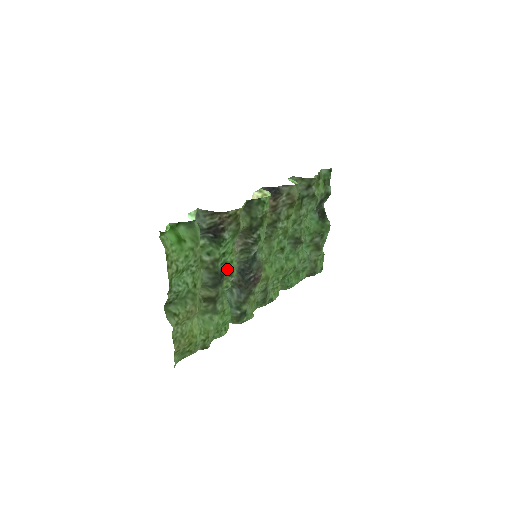
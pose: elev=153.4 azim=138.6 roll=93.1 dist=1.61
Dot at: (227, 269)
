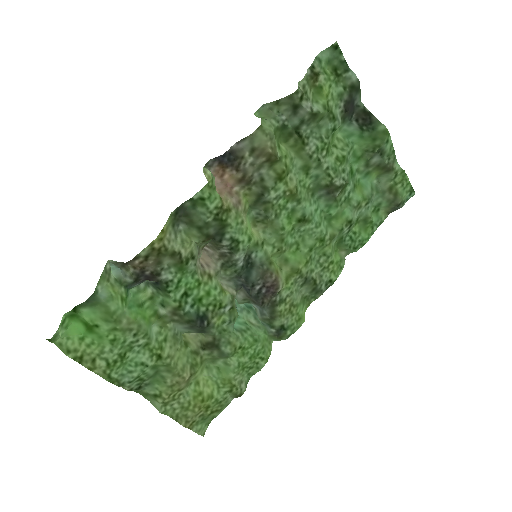
Dot at: (208, 304)
